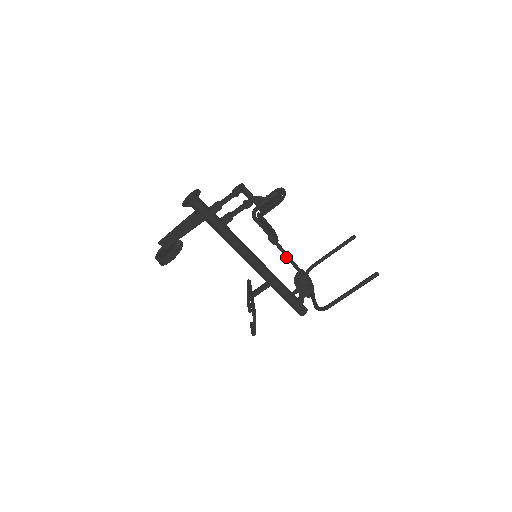
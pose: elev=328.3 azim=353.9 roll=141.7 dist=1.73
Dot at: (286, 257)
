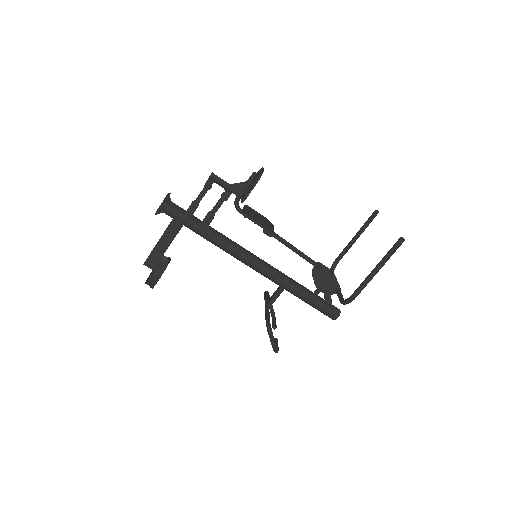
Dot at: (291, 249)
